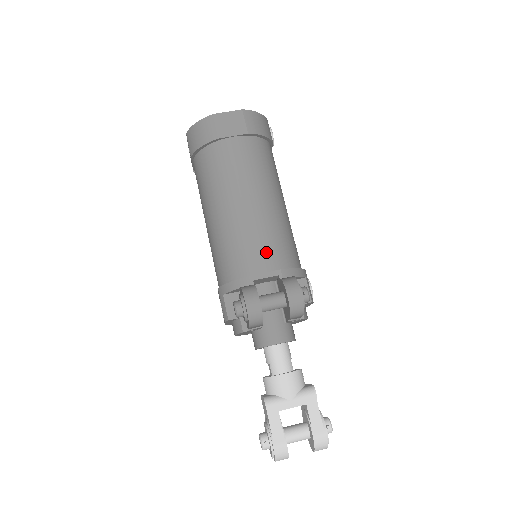
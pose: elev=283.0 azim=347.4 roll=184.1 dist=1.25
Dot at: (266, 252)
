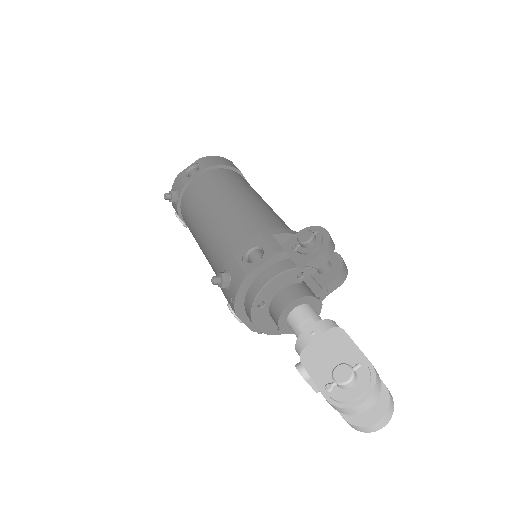
Dot at: occluded
